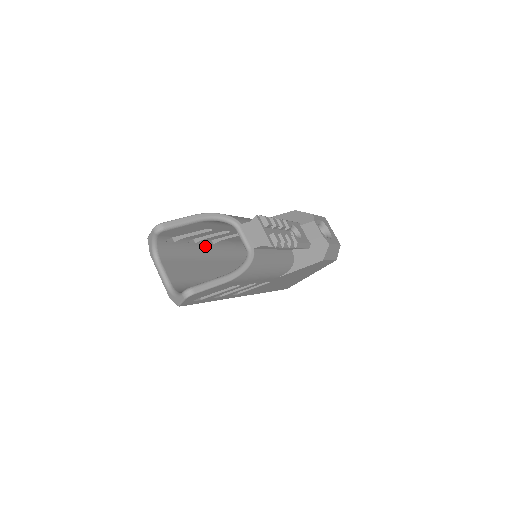
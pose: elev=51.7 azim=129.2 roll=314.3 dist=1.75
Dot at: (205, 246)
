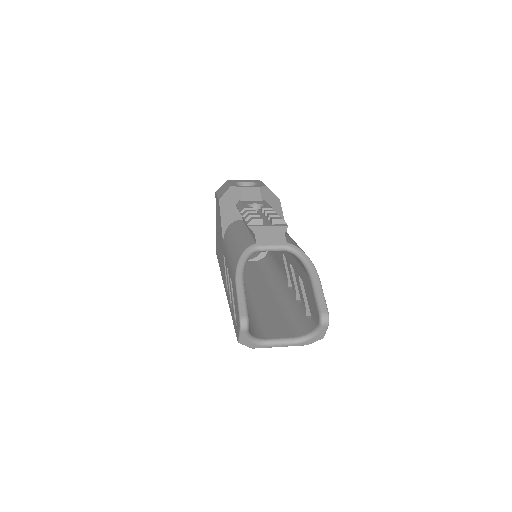
Dot at: occluded
